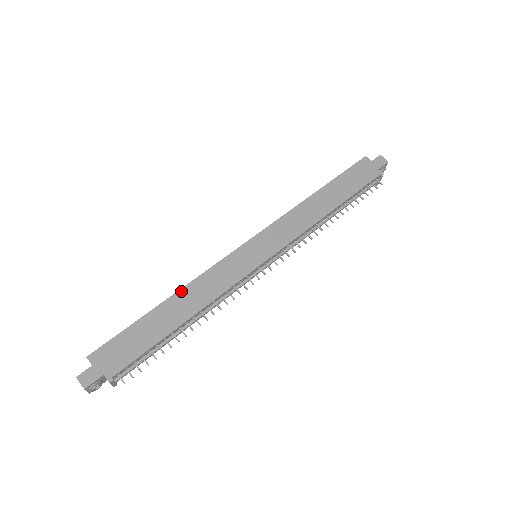
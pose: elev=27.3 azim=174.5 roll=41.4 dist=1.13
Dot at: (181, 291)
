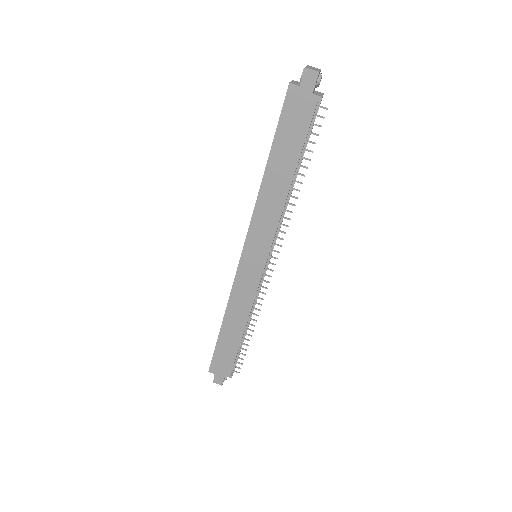
Dot at: (226, 314)
